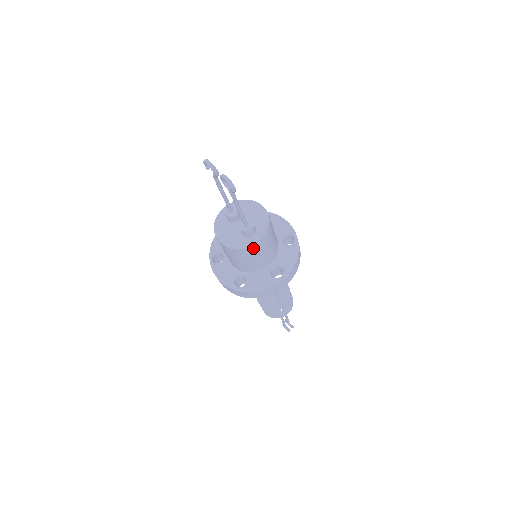
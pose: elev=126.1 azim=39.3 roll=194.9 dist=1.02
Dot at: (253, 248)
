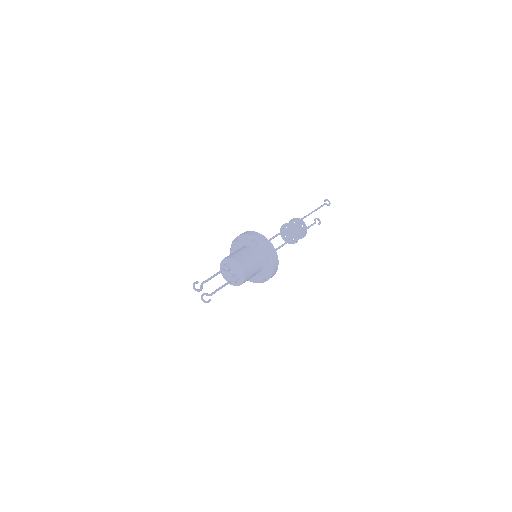
Dot at: occluded
